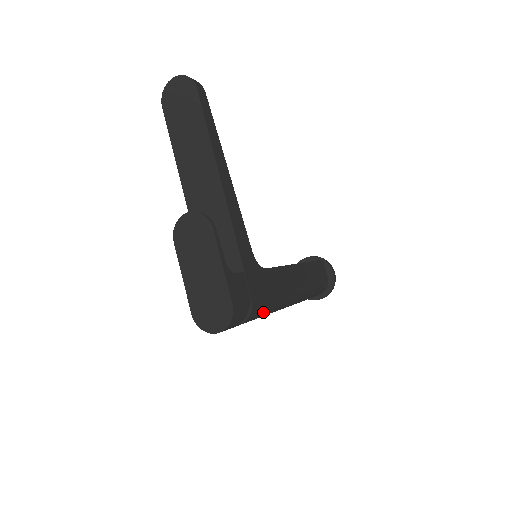
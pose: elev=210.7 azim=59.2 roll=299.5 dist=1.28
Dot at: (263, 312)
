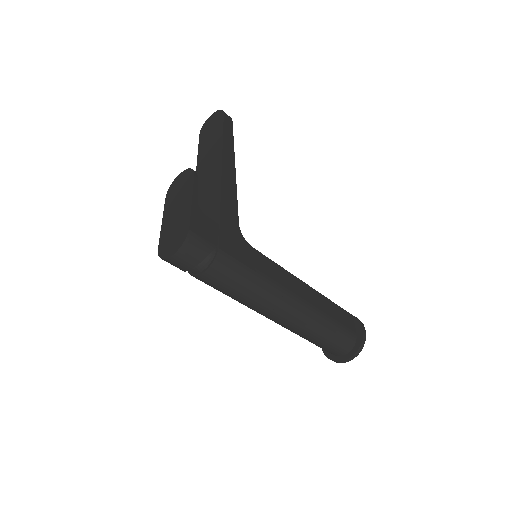
Dot at: (237, 278)
